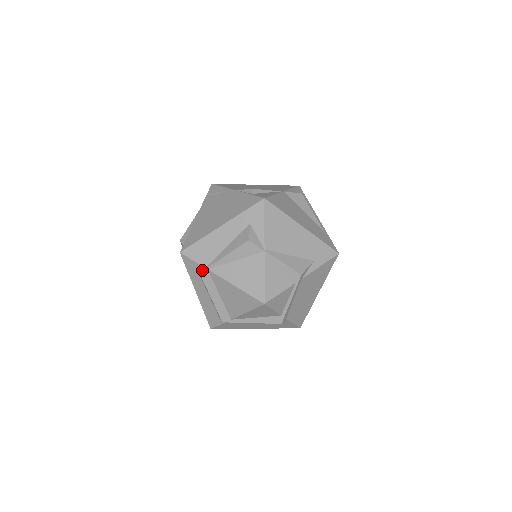
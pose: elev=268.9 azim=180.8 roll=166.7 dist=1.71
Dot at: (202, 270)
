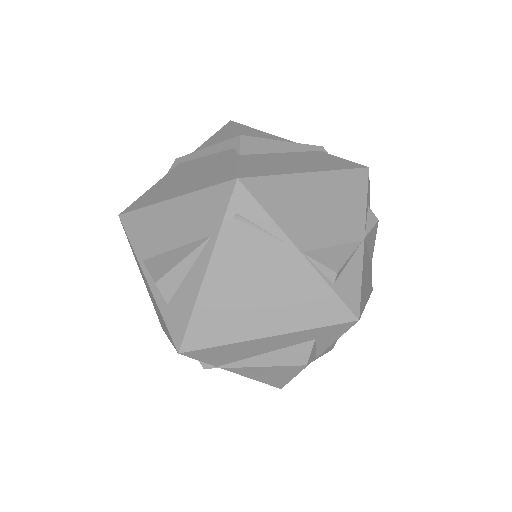
Dot at: (210, 368)
